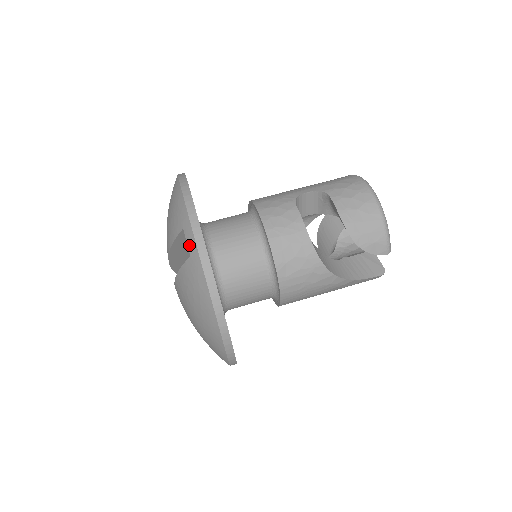
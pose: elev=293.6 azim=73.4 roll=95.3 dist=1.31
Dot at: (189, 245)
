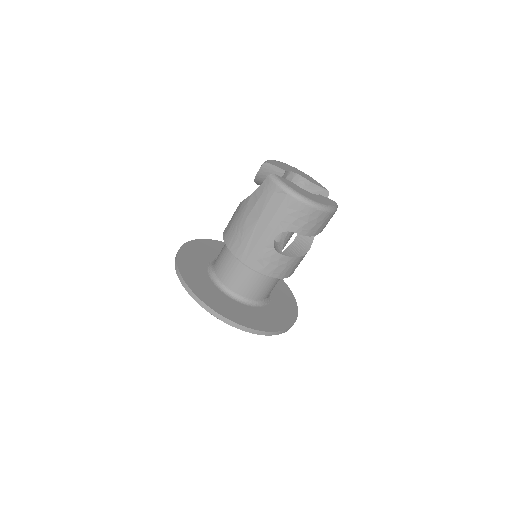
Dot at: occluded
